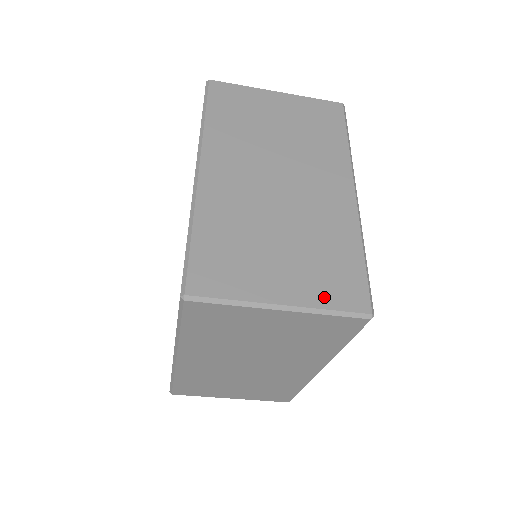
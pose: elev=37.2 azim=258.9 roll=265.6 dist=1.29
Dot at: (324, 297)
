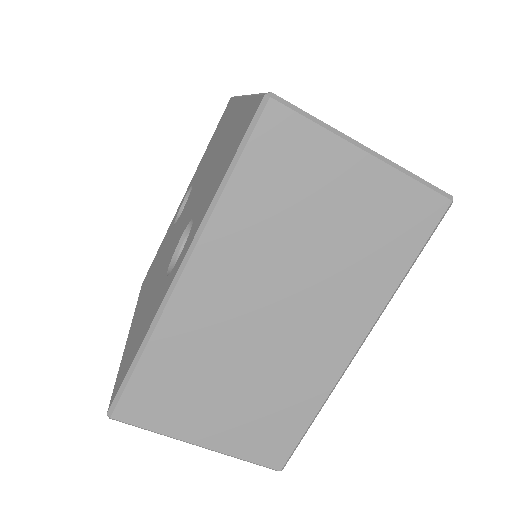
Dot at: occluded
